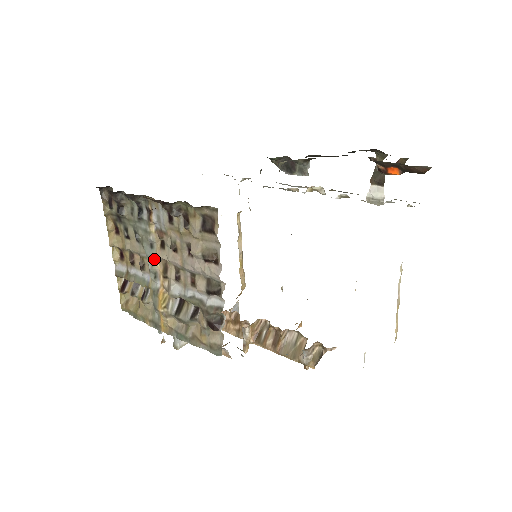
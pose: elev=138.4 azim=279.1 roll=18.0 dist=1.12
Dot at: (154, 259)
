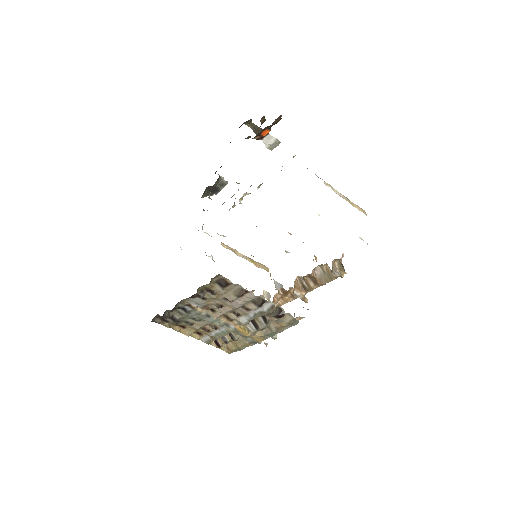
Dot at: (217, 320)
